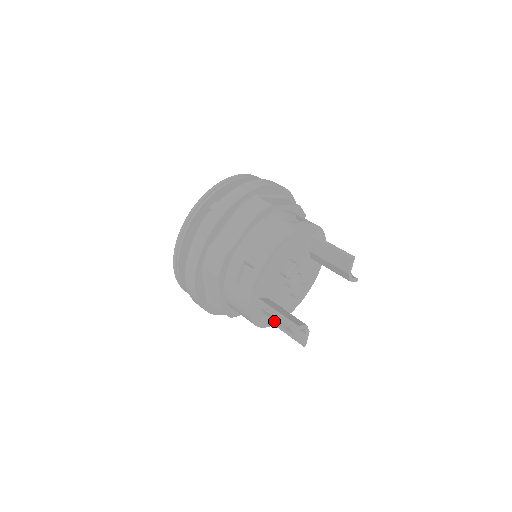
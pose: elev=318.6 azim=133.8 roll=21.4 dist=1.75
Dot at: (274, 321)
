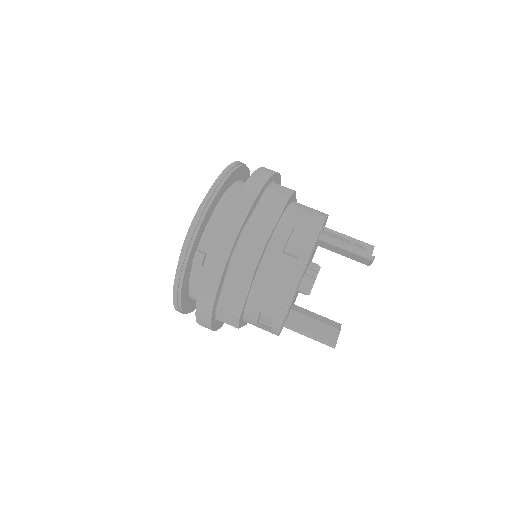
Dot at: occluded
